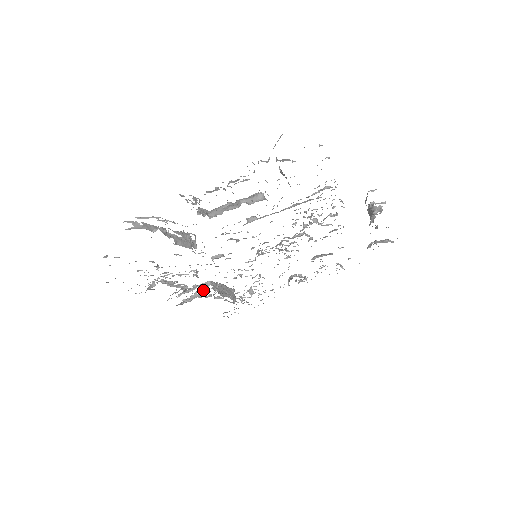
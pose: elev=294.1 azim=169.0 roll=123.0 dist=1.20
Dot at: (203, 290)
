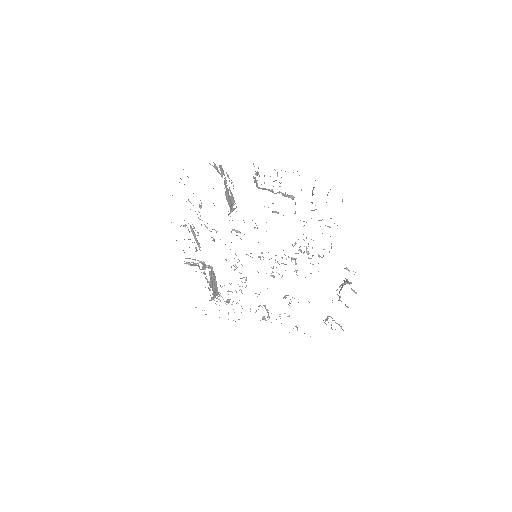
Dot at: (204, 266)
